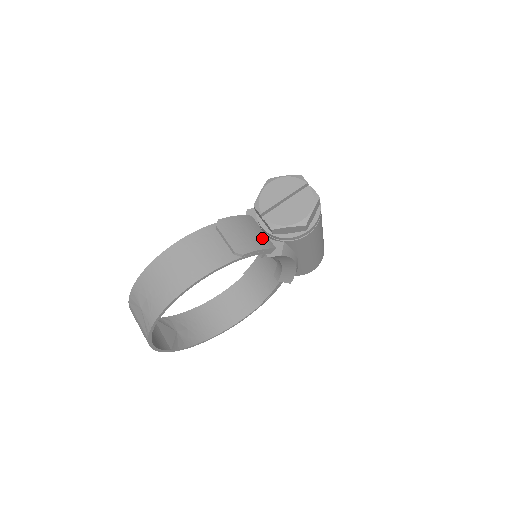
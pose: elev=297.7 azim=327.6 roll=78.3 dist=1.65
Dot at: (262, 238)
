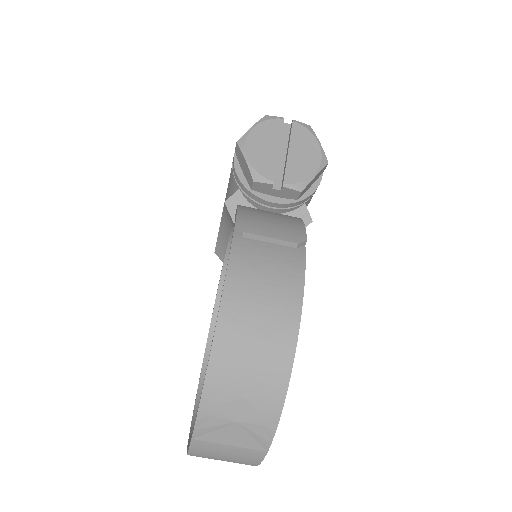
Dot at: (283, 216)
